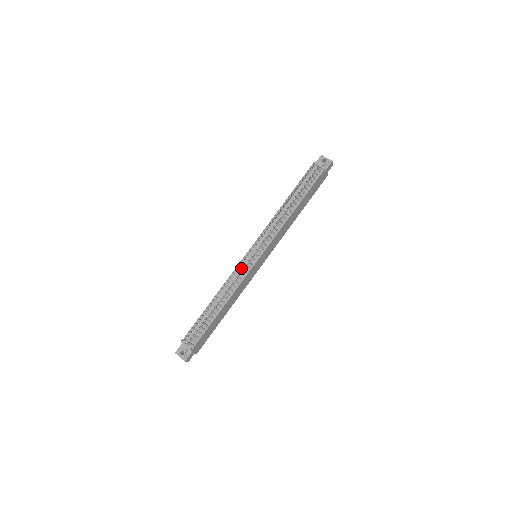
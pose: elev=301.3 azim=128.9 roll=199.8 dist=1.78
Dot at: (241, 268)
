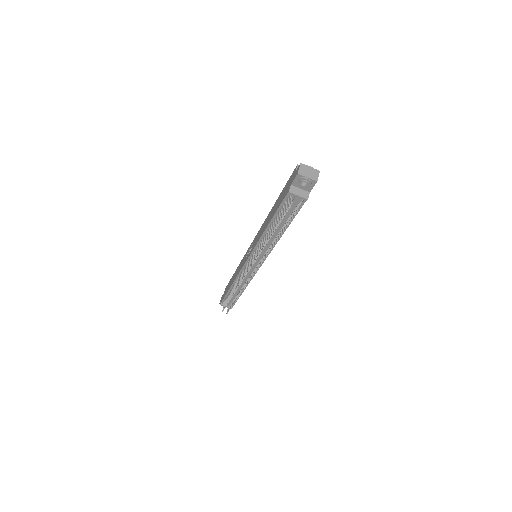
Dot at: occluded
